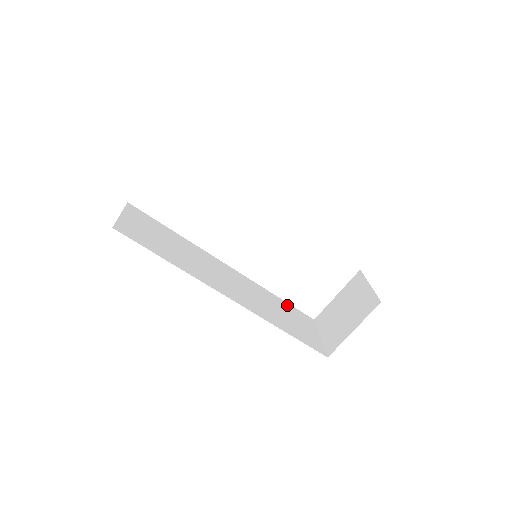
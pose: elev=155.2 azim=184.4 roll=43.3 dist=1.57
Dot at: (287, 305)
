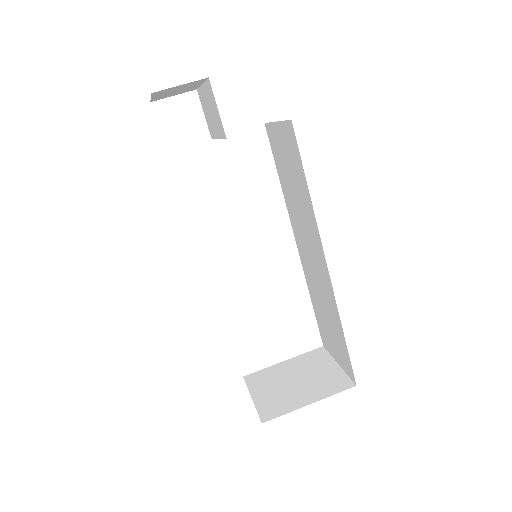
Dot at: occluded
